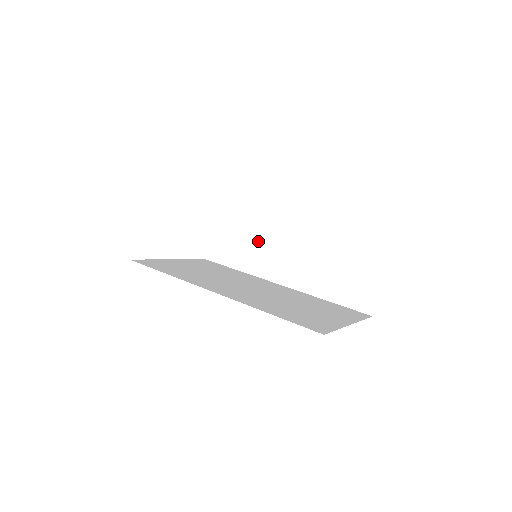
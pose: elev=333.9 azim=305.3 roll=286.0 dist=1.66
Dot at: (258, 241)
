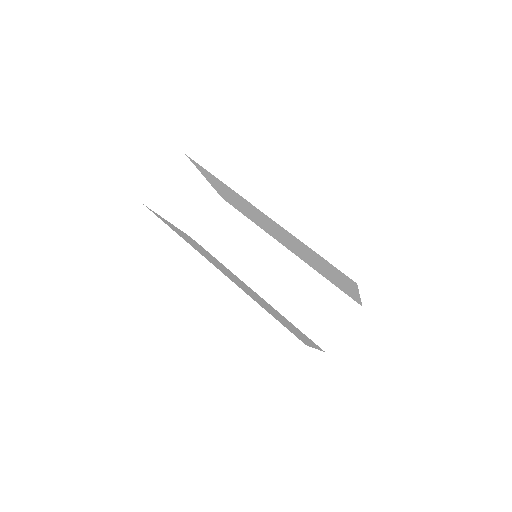
Dot at: (251, 245)
